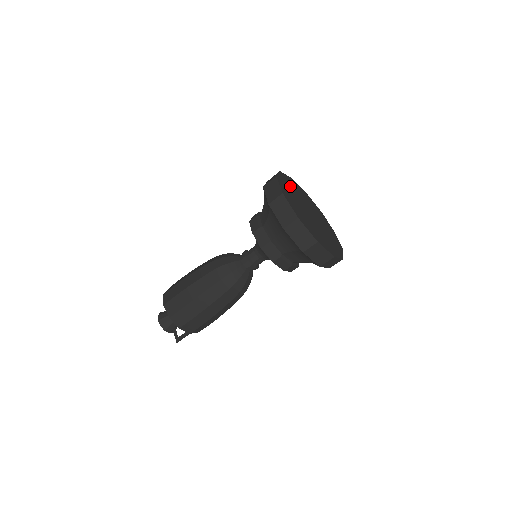
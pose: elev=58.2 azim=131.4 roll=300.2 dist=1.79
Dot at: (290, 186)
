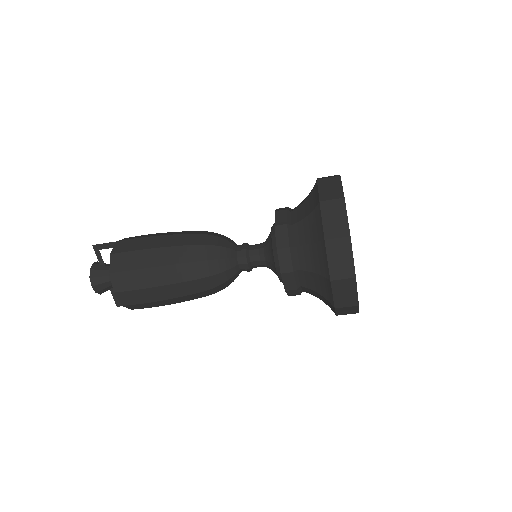
Dot at: occluded
